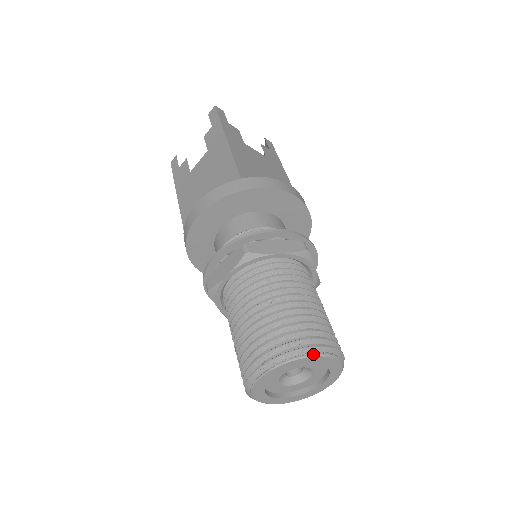
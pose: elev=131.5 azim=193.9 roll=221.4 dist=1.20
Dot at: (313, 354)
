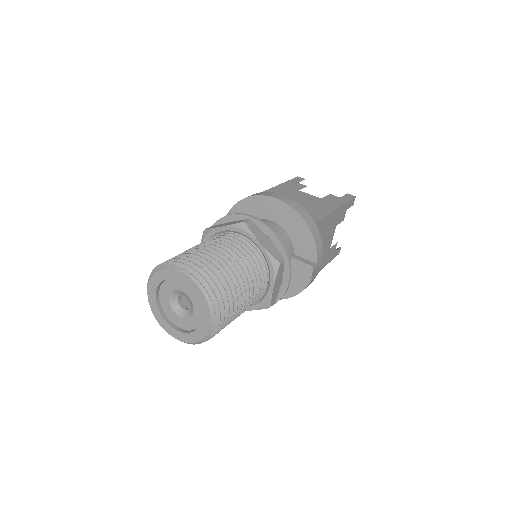
Dot at: (167, 266)
